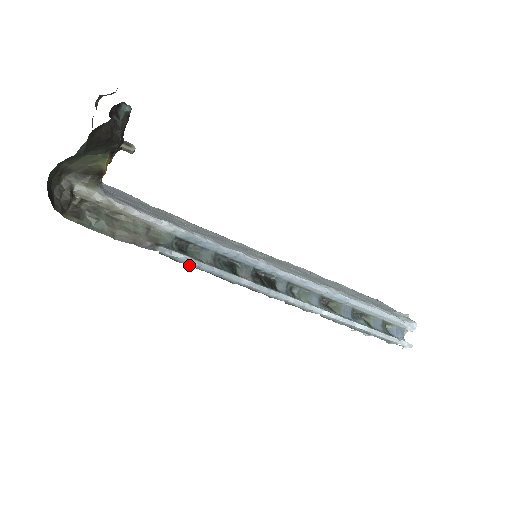
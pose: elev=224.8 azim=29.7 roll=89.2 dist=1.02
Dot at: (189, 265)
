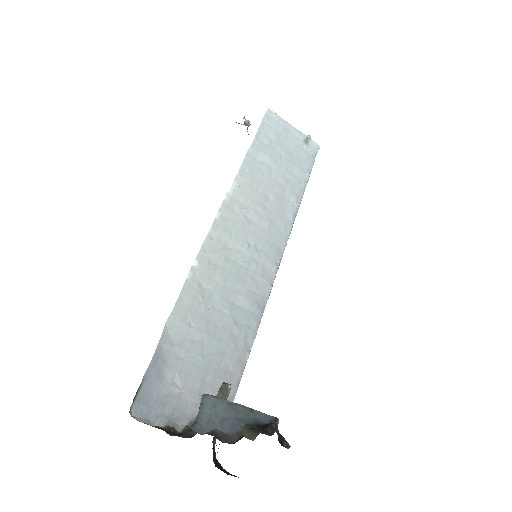
Dot at: occluded
